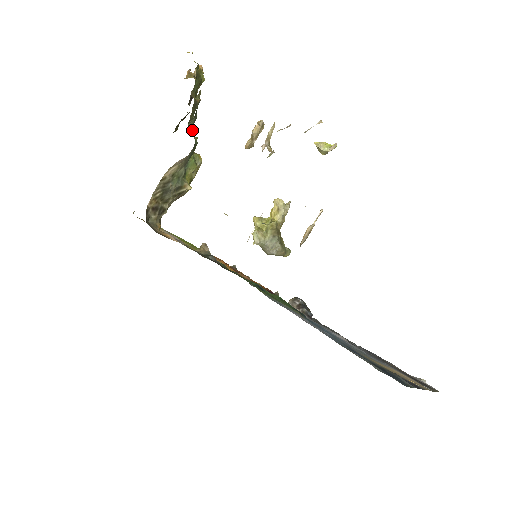
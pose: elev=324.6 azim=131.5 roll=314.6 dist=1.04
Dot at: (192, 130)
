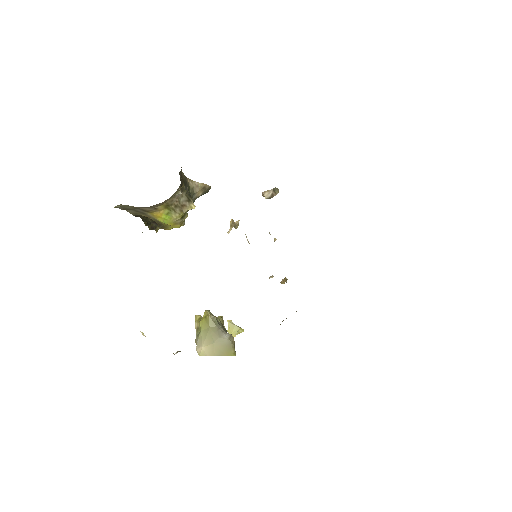
Dot at: occluded
